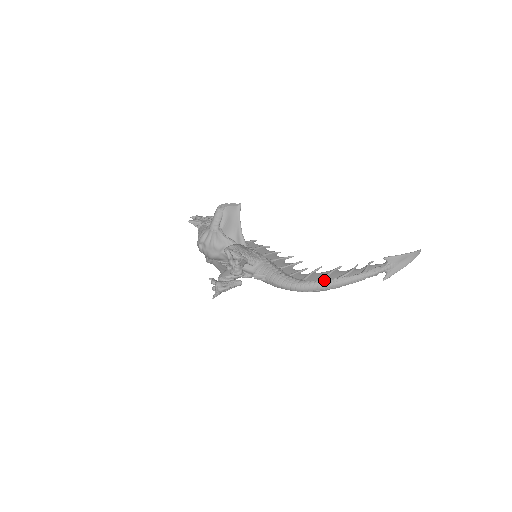
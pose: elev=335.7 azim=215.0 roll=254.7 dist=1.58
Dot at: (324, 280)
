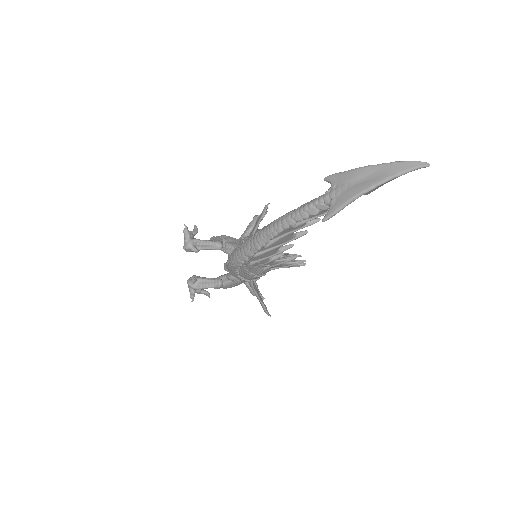
Dot at: (249, 237)
